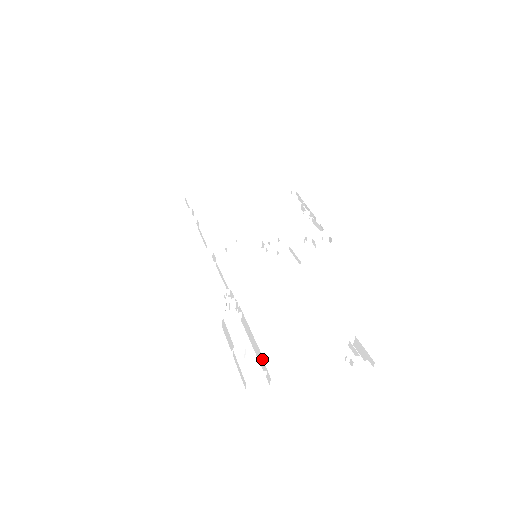
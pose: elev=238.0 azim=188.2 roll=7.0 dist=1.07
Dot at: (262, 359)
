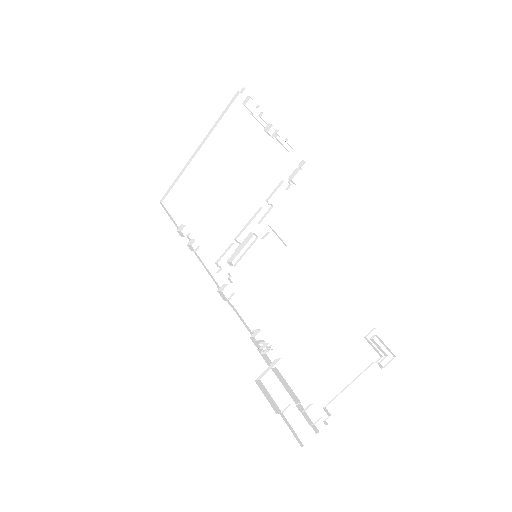
Dot at: occluded
